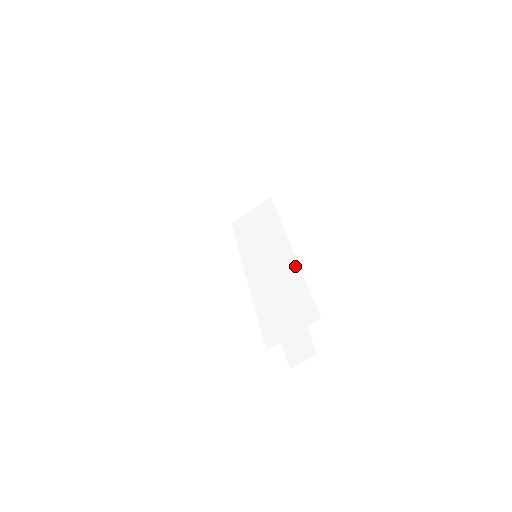
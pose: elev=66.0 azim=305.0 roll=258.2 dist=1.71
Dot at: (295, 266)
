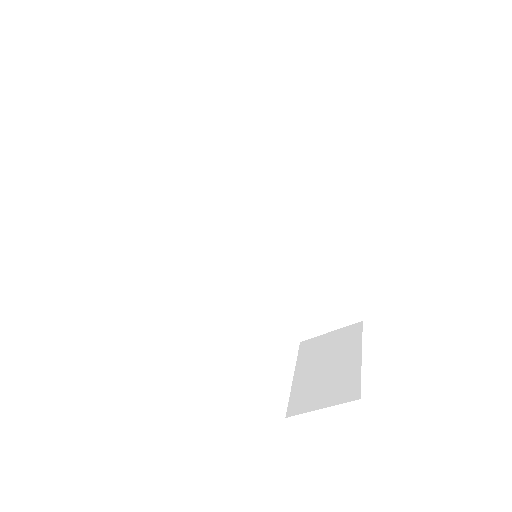
Dot at: (312, 253)
